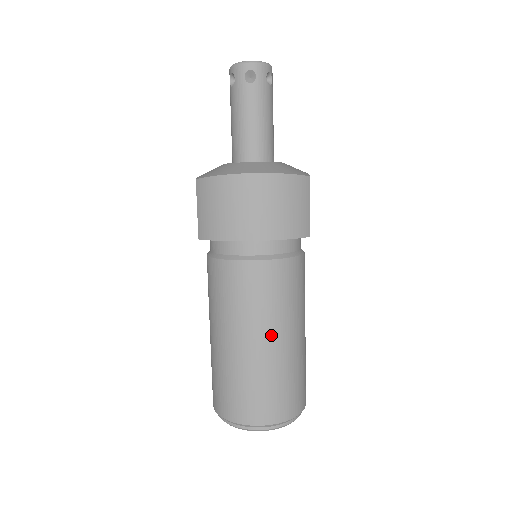
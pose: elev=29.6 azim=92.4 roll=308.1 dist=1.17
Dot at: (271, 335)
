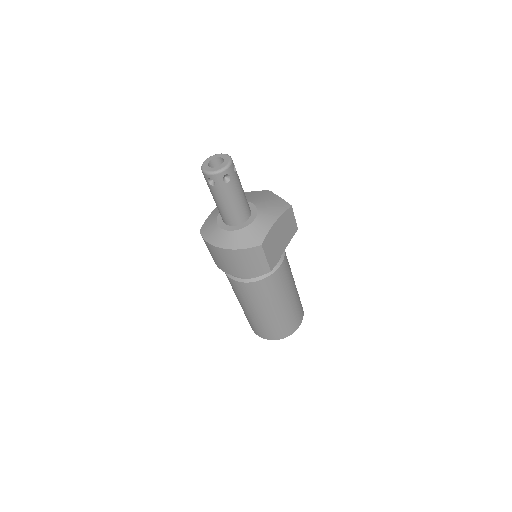
Dot at: (258, 310)
